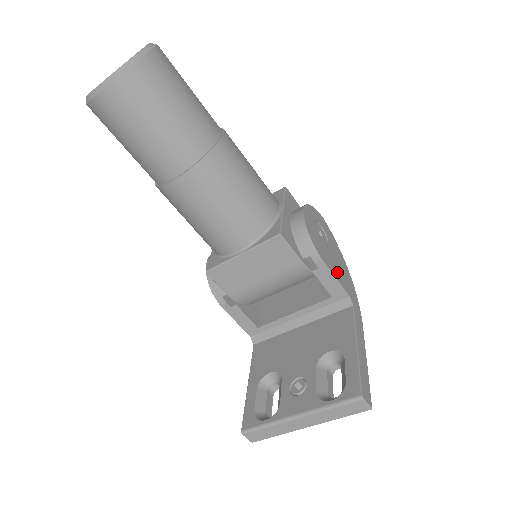
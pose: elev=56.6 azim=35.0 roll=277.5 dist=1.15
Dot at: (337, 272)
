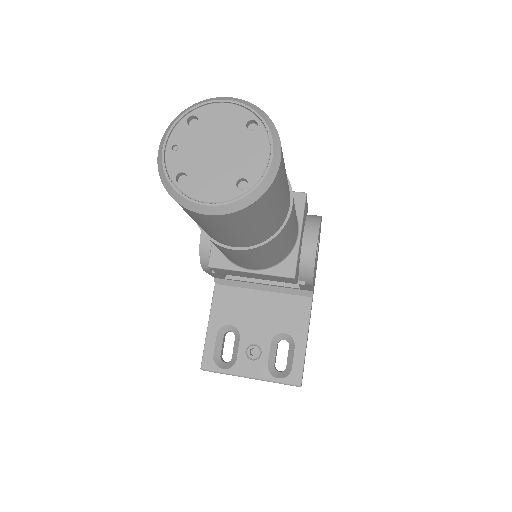
Dot at: (314, 278)
